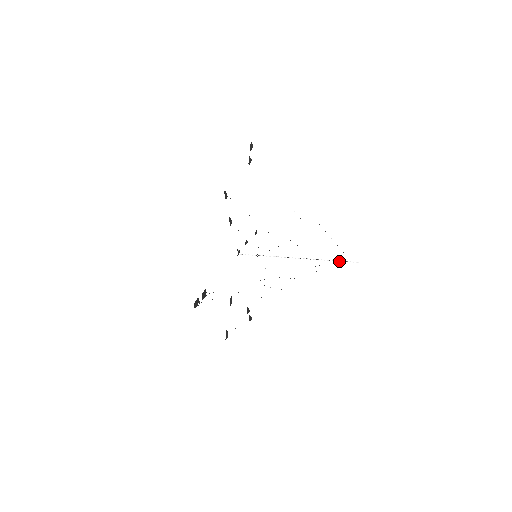
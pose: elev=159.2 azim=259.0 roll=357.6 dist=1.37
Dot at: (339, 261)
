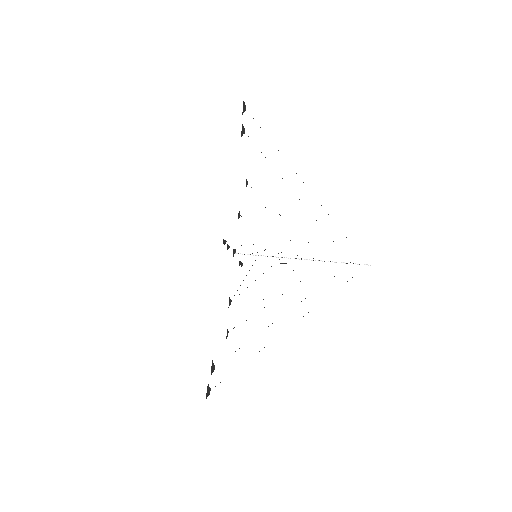
Dot at: occluded
